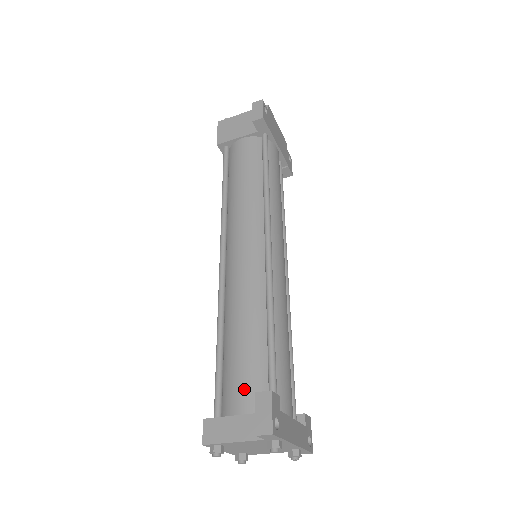
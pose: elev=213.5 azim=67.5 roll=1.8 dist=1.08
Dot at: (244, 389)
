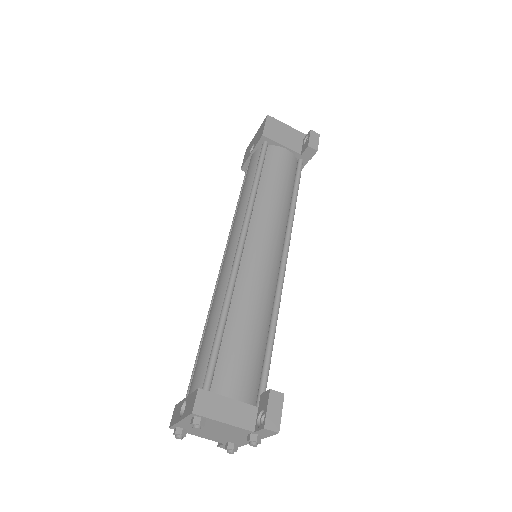
Dot at: (243, 377)
